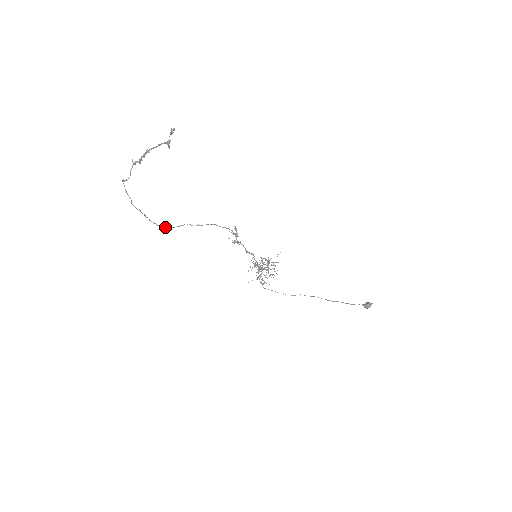
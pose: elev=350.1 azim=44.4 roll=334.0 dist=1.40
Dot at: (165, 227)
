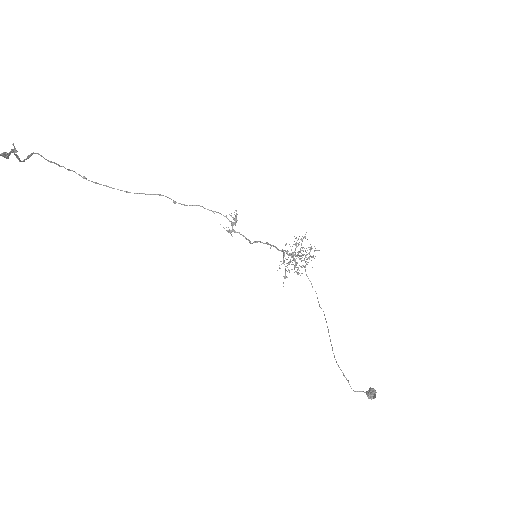
Dot at: (135, 193)
